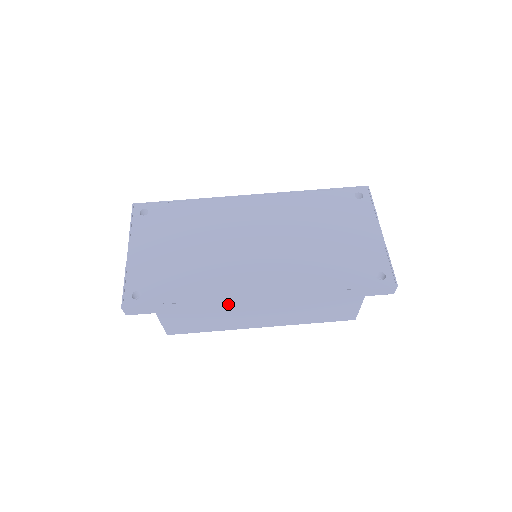
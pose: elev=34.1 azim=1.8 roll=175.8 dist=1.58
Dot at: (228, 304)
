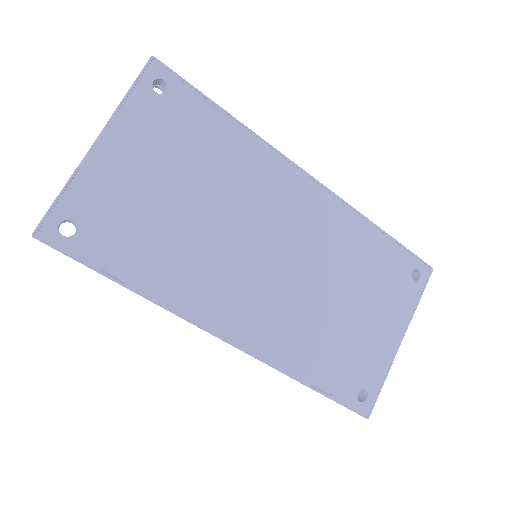
Dot at: occluded
